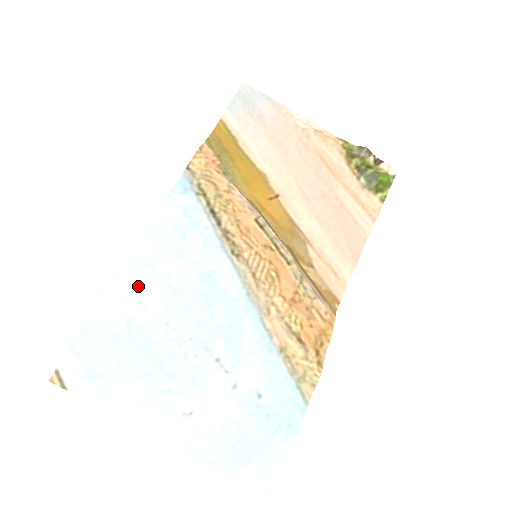
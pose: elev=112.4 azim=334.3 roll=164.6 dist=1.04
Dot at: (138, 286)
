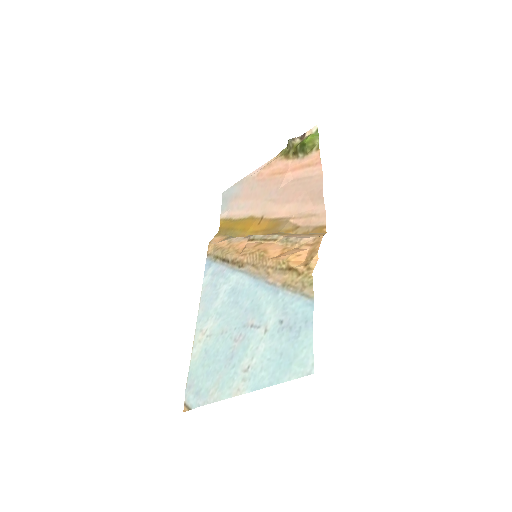
Dot at: (204, 329)
